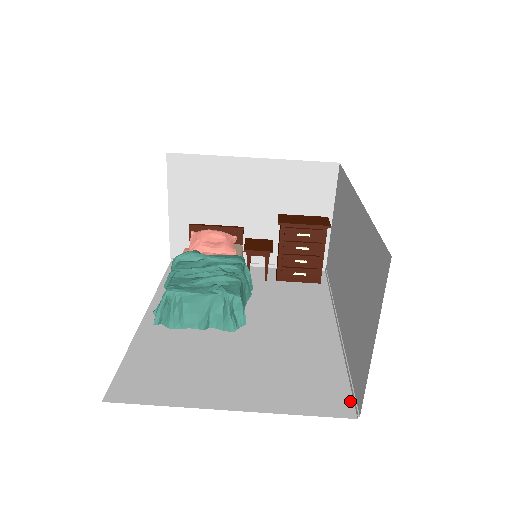
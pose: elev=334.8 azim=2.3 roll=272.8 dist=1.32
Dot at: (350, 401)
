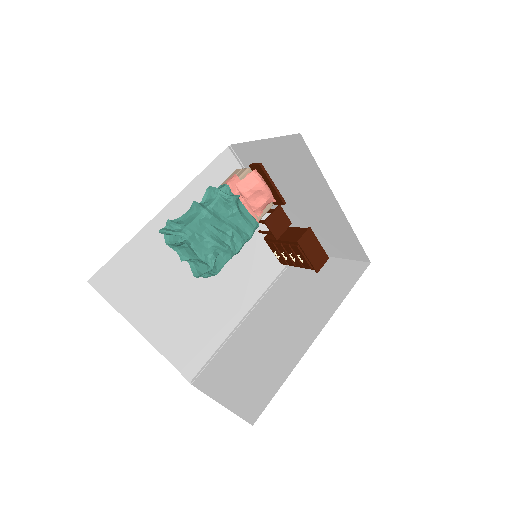
Dot at: (198, 370)
